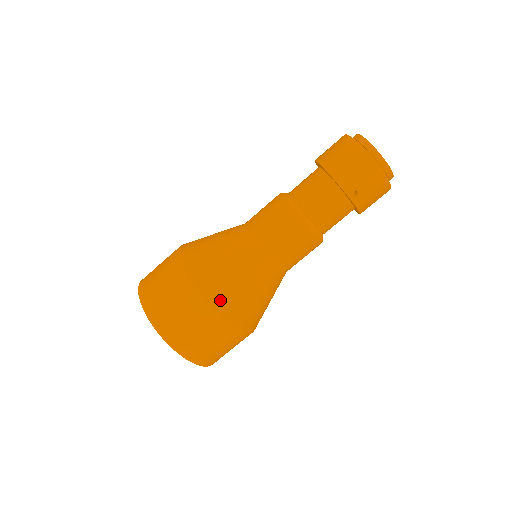
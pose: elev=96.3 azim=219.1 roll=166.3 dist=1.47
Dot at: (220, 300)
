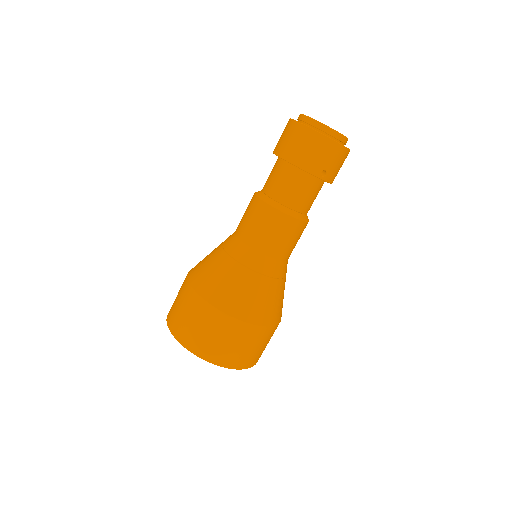
Dot at: (249, 313)
